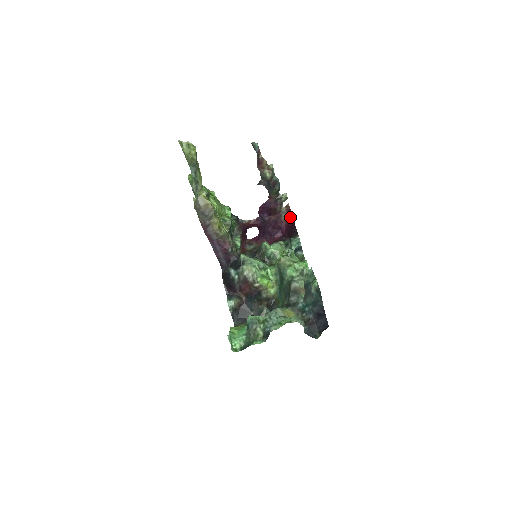
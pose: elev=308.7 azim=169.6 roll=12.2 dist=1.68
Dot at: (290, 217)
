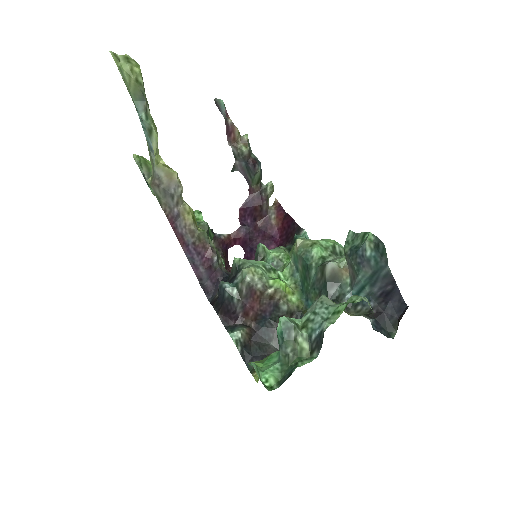
Dot at: (283, 215)
